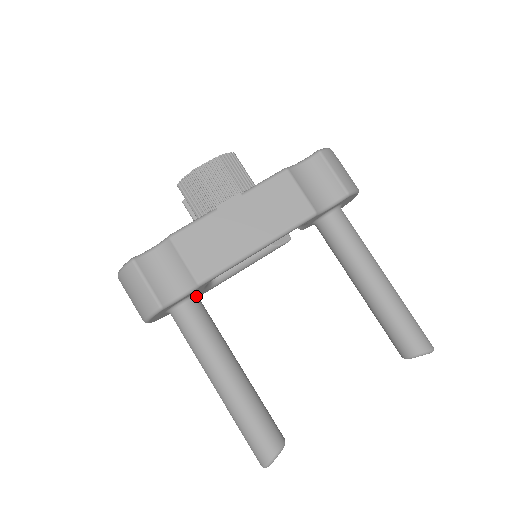
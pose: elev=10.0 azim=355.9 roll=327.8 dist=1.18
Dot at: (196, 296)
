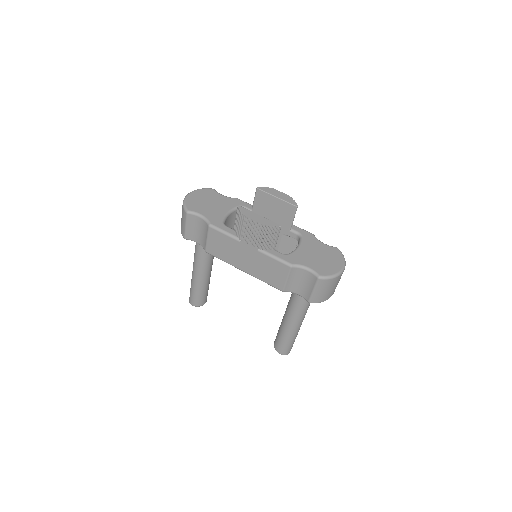
Dot at: occluded
